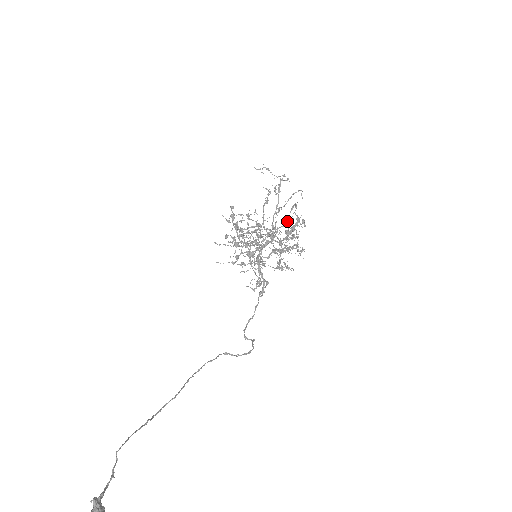
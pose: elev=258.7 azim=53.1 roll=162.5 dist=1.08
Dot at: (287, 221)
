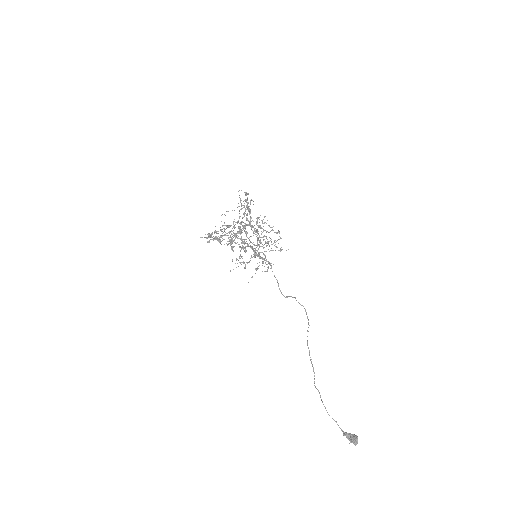
Dot at: occluded
